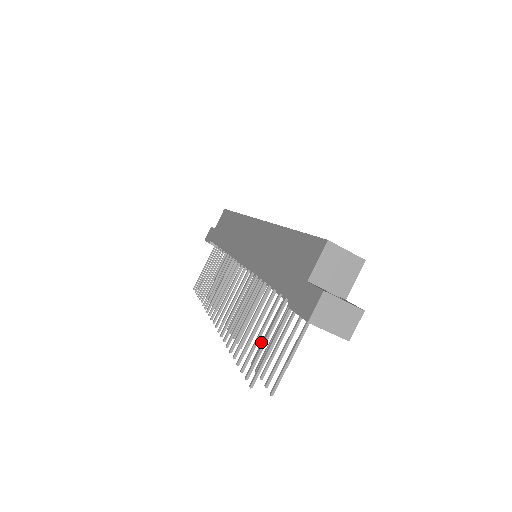
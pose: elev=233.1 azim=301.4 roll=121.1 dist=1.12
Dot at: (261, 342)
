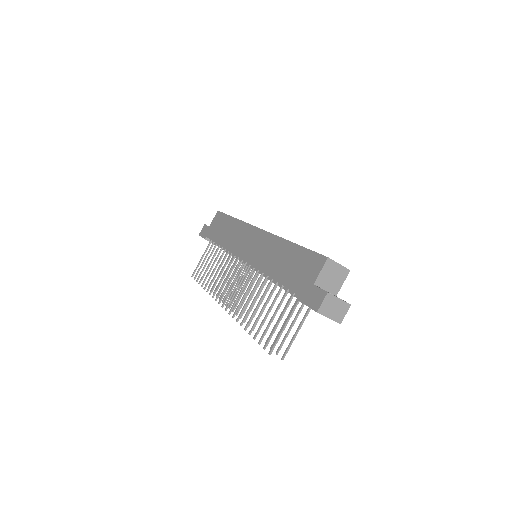
Dot at: occluded
